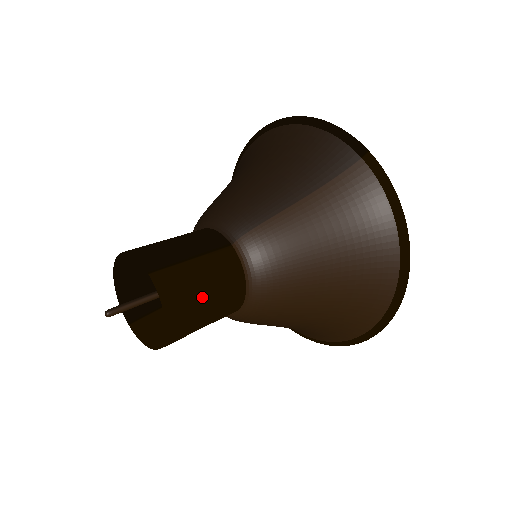
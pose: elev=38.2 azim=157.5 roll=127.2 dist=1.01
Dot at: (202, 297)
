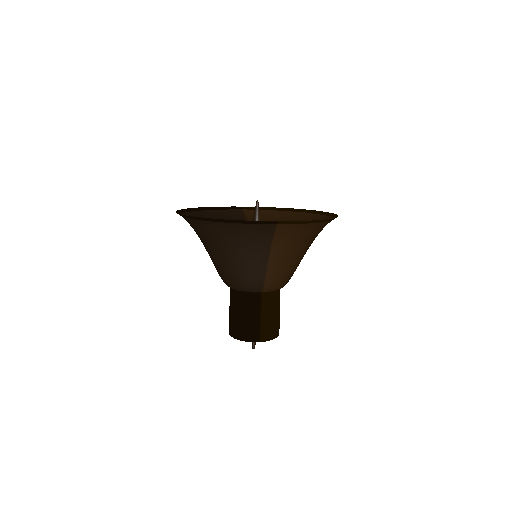
Dot at: (276, 318)
